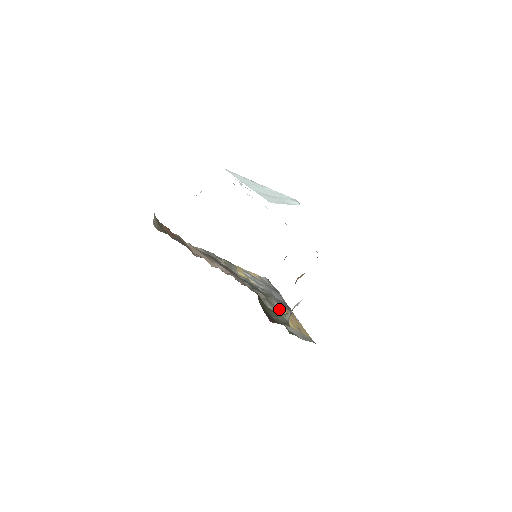
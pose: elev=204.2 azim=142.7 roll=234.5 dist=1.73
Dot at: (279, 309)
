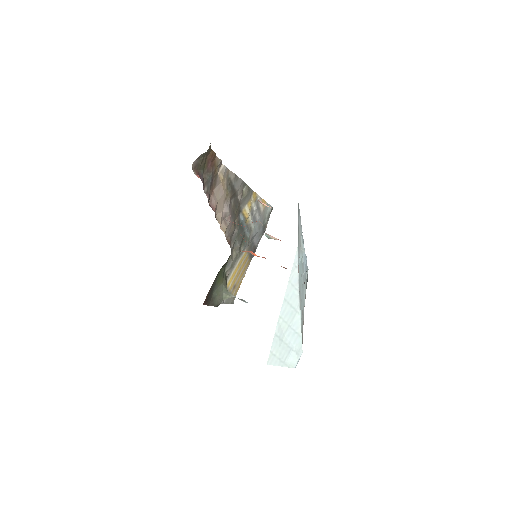
Dot at: (240, 260)
